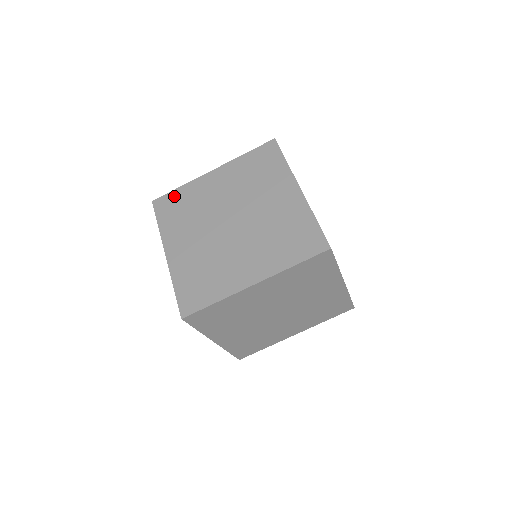
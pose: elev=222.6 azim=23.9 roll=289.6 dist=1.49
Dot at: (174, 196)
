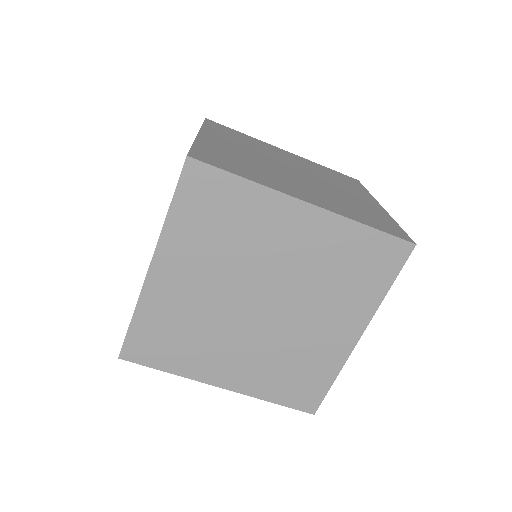
Dot at: (141, 333)
